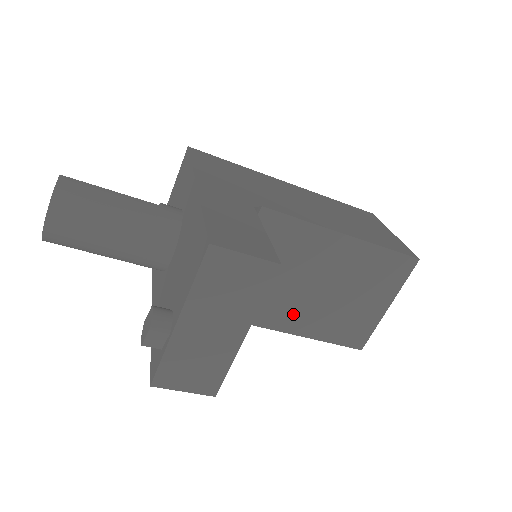
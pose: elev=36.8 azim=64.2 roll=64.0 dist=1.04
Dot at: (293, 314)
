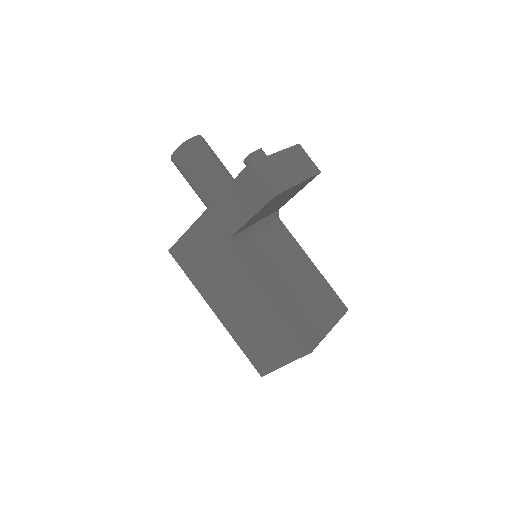
Dot at: (276, 285)
